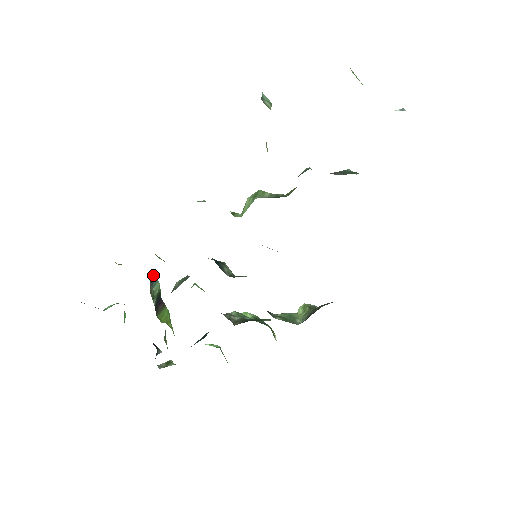
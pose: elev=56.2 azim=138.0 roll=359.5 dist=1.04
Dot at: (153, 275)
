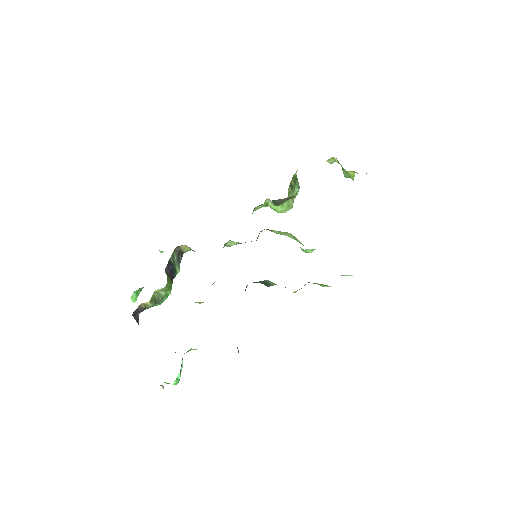
Dot at: occluded
